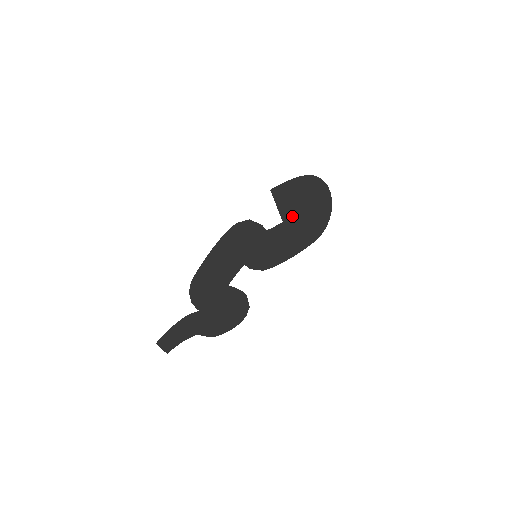
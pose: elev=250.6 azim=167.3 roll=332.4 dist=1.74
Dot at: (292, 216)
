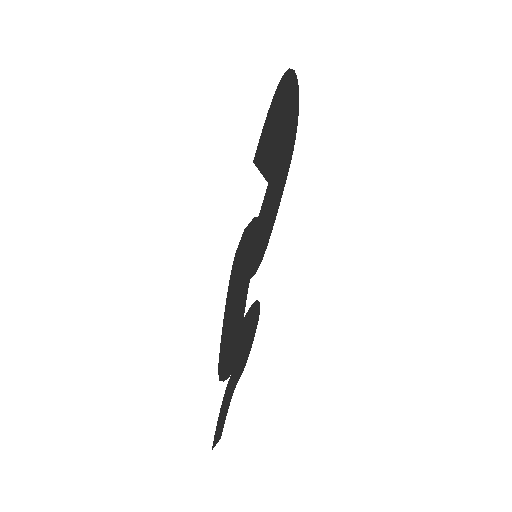
Dot at: (273, 163)
